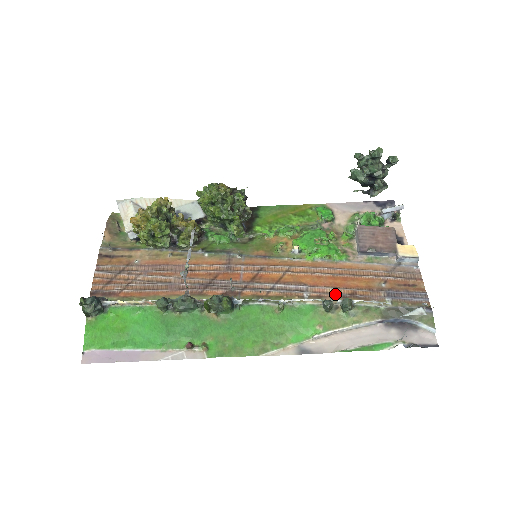
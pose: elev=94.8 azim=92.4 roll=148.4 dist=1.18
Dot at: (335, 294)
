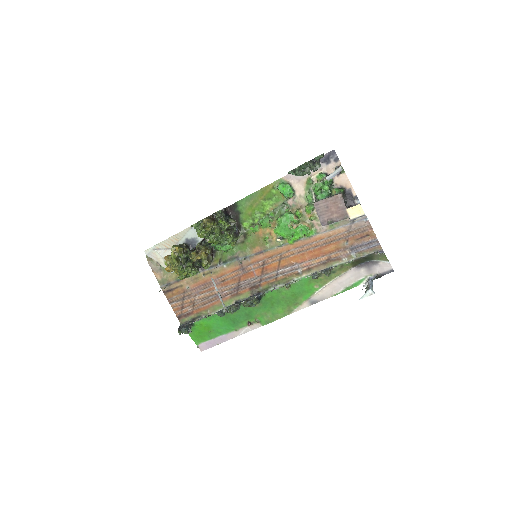
Dot at: (318, 263)
